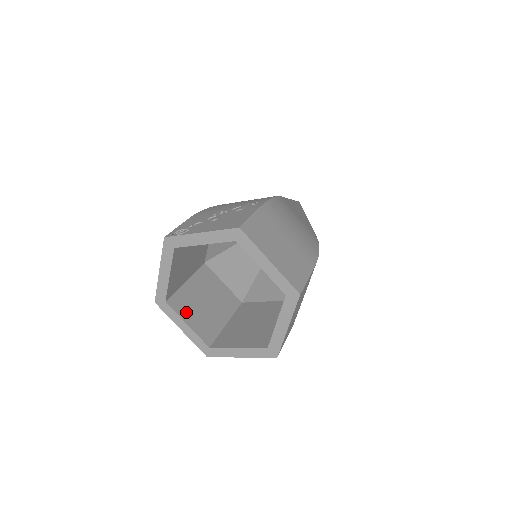
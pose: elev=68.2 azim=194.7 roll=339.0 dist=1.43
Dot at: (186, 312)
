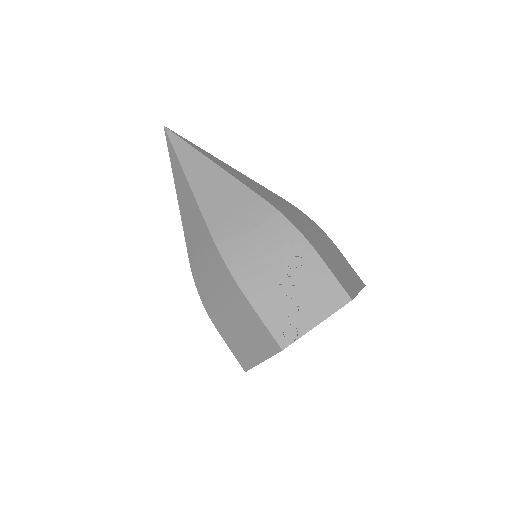
Dot at: occluded
